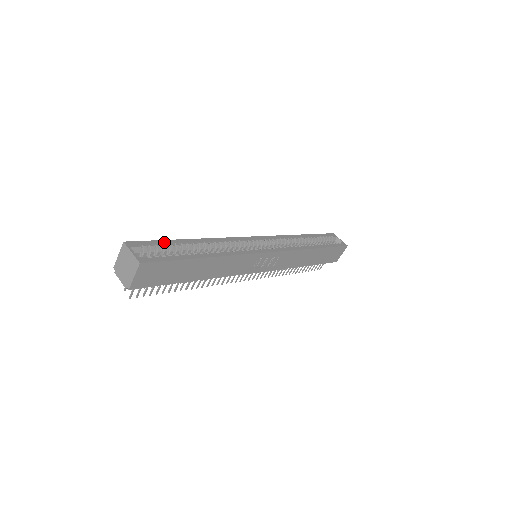
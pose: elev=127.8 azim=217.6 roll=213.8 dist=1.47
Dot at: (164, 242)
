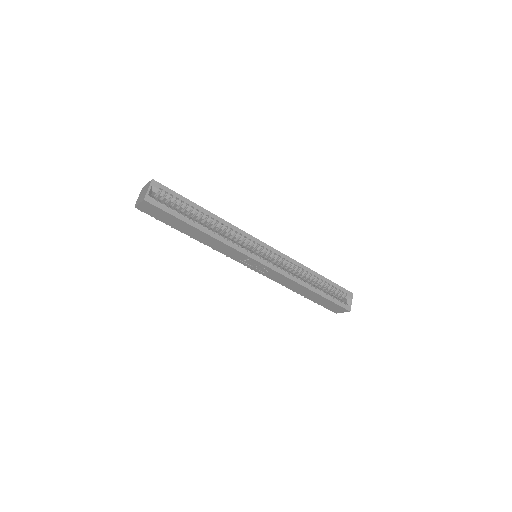
Dot at: (182, 198)
